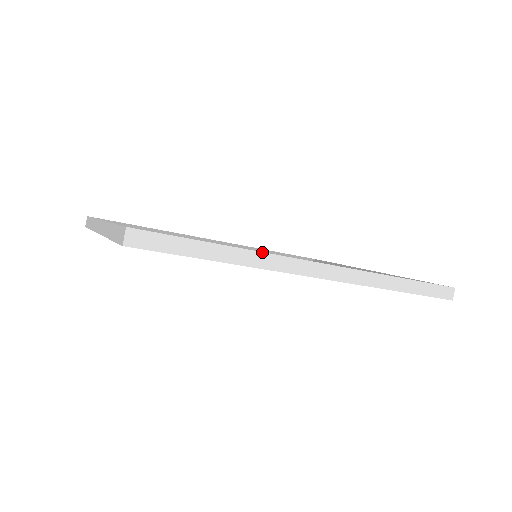
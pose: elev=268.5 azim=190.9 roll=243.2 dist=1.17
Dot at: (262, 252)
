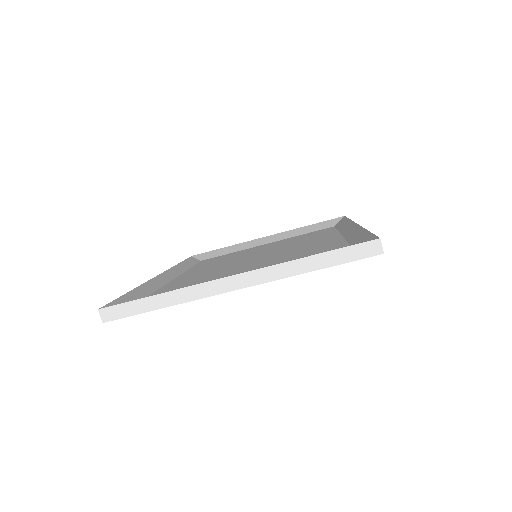
Dot at: (363, 228)
